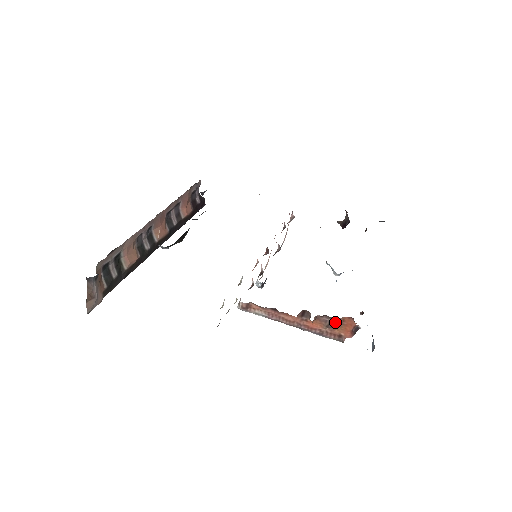
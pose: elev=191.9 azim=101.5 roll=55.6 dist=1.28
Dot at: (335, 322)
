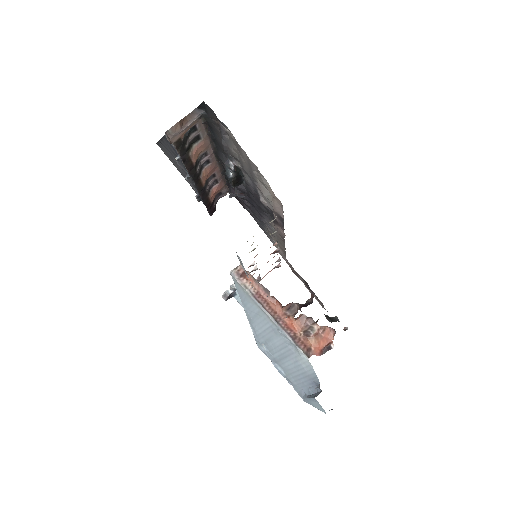
Dot at: (313, 331)
